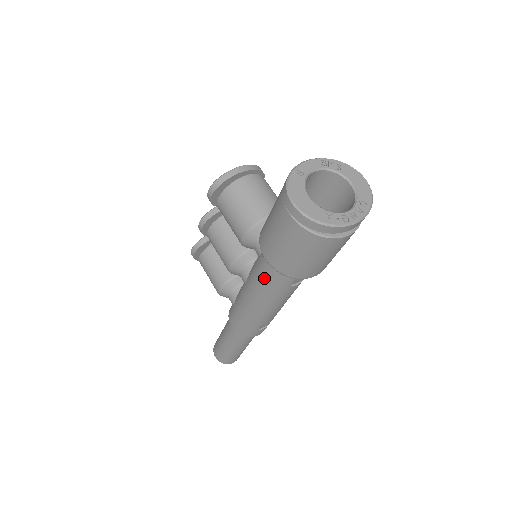
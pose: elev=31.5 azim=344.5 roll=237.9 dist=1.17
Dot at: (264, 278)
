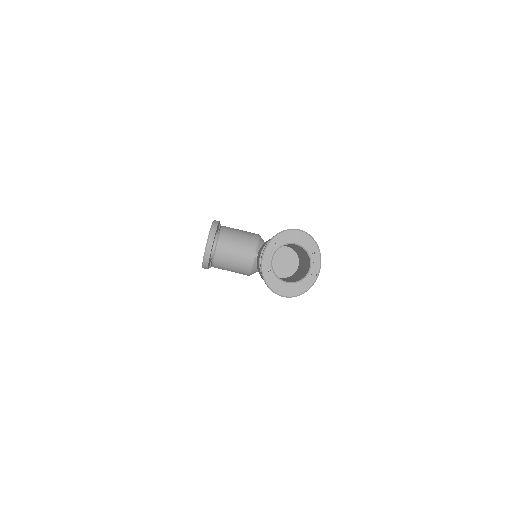
Dot at: occluded
